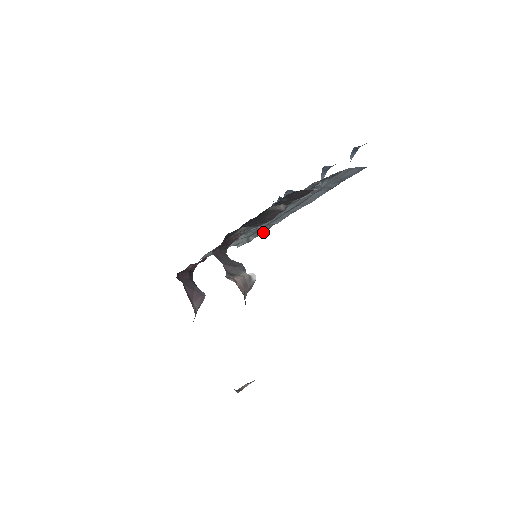
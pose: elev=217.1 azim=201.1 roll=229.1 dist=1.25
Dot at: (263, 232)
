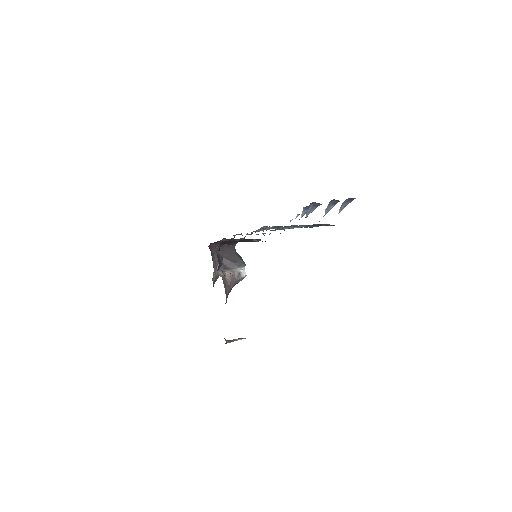
Dot at: occluded
